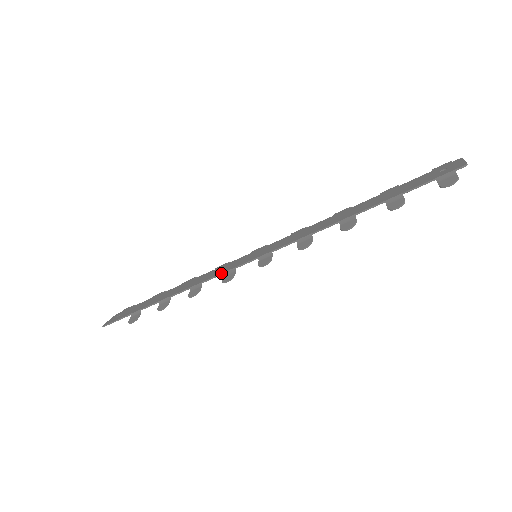
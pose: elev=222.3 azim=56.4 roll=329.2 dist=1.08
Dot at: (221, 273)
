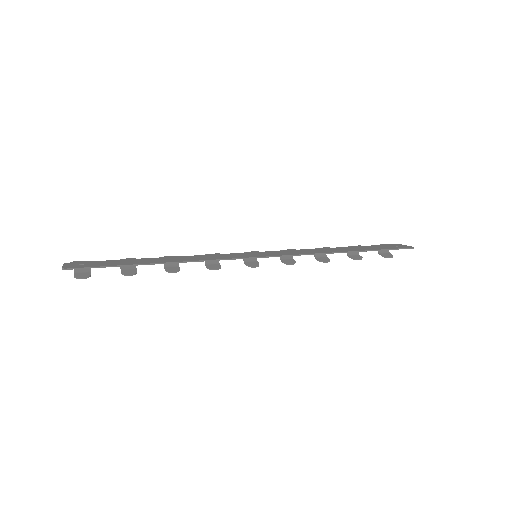
Dot at: (236, 258)
